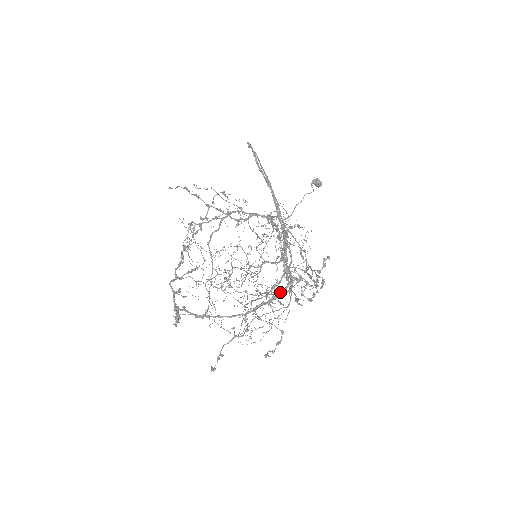
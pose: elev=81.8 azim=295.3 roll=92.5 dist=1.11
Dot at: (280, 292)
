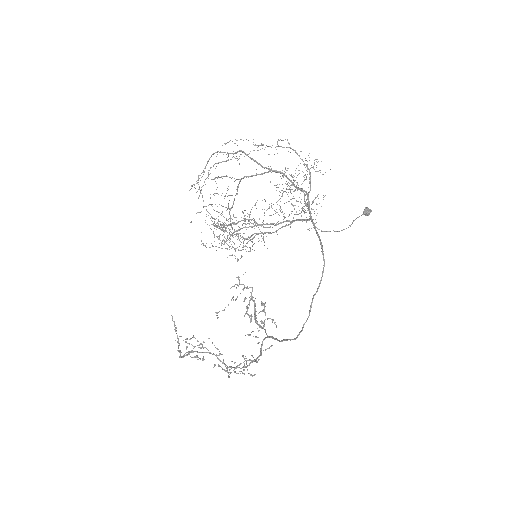
Dot at: occluded
